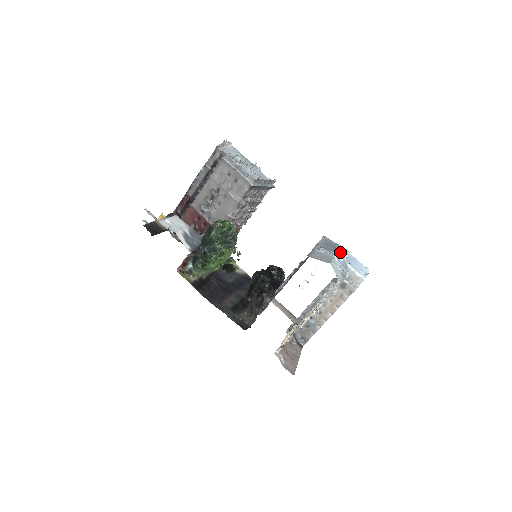
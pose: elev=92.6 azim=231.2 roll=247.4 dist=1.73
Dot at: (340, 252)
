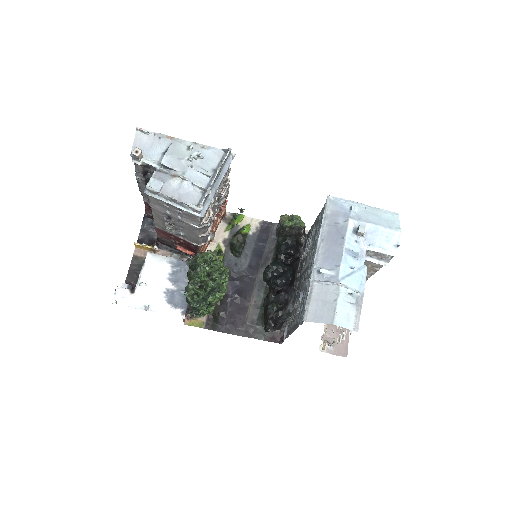
Dot at: (352, 237)
